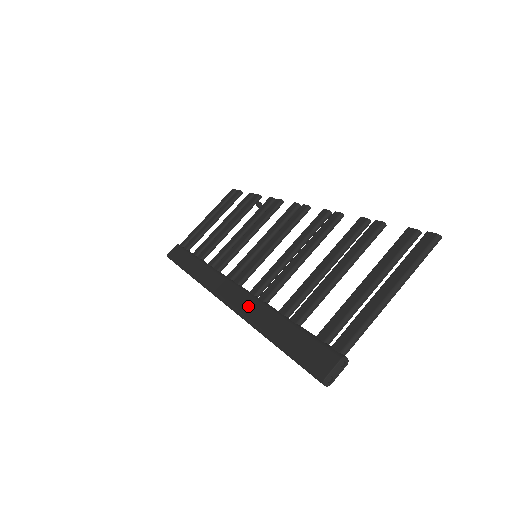
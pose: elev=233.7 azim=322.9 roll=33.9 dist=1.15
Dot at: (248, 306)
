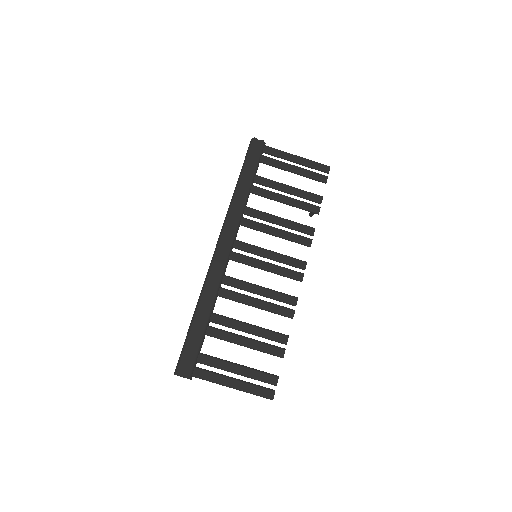
Dot at: (212, 284)
